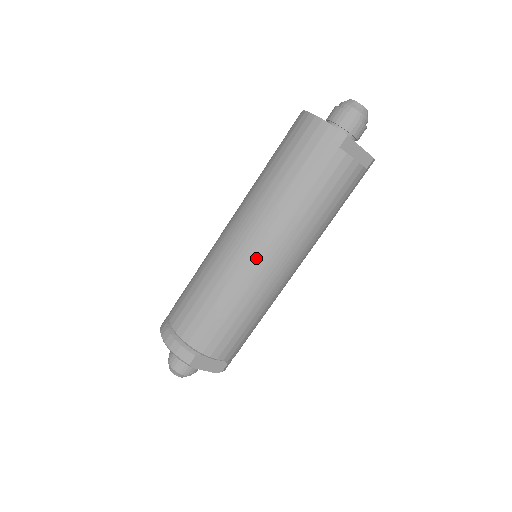
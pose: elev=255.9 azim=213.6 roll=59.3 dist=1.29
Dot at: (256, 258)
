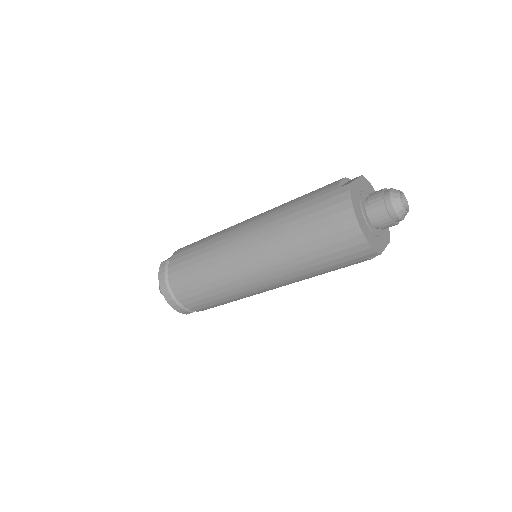
Dot at: (263, 289)
